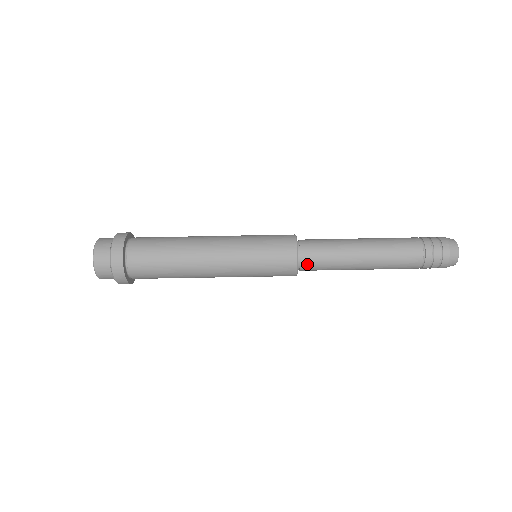
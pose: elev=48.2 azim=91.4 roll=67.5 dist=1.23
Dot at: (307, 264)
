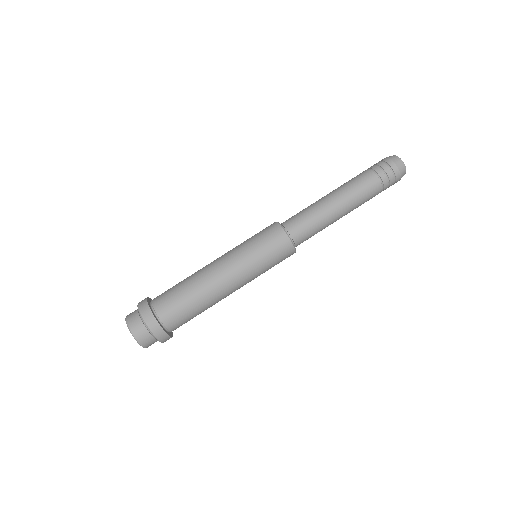
Dot at: (293, 228)
